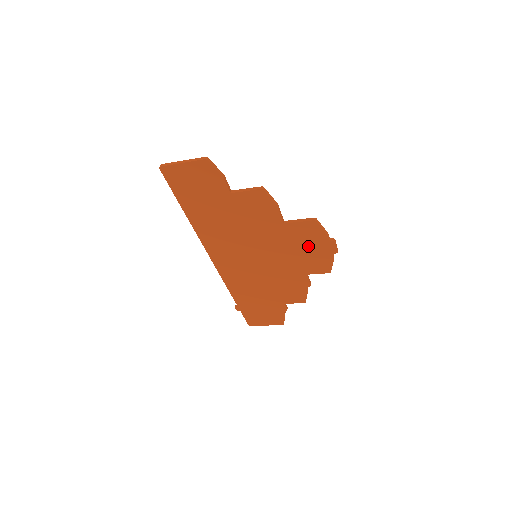
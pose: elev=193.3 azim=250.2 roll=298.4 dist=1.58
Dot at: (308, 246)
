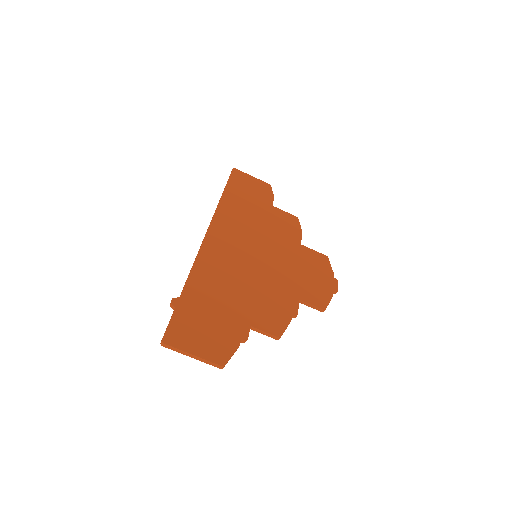
Dot at: (313, 272)
